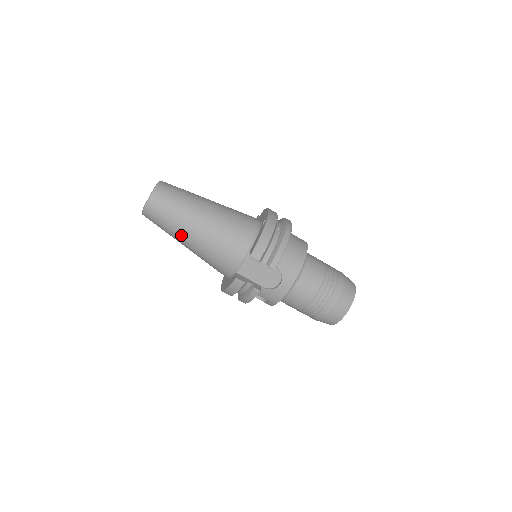
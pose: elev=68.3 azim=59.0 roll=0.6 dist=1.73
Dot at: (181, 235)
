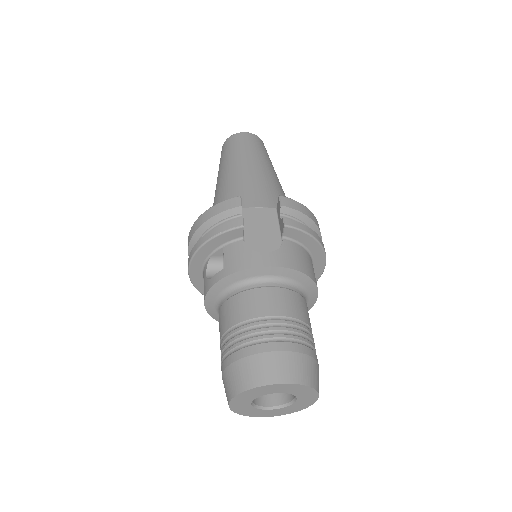
Dot at: (236, 161)
